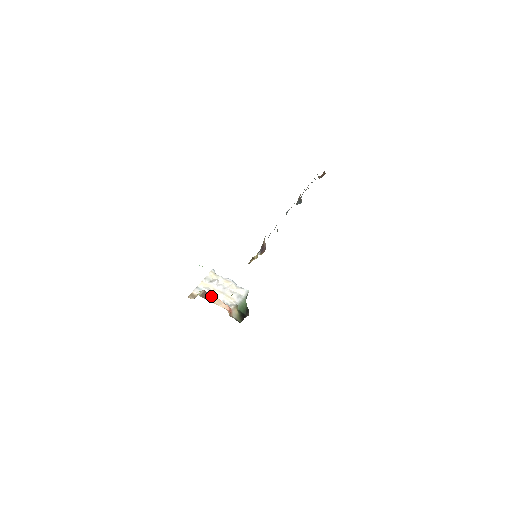
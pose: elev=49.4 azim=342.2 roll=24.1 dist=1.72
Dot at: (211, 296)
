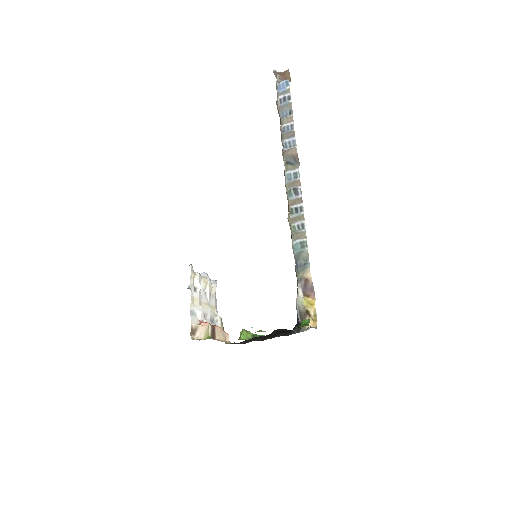
Dot at: (217, 330)
